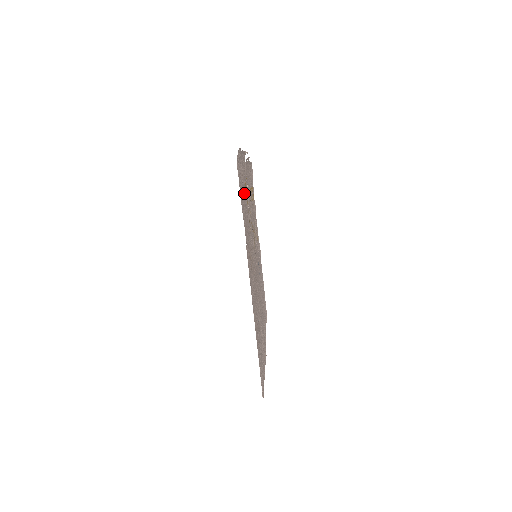
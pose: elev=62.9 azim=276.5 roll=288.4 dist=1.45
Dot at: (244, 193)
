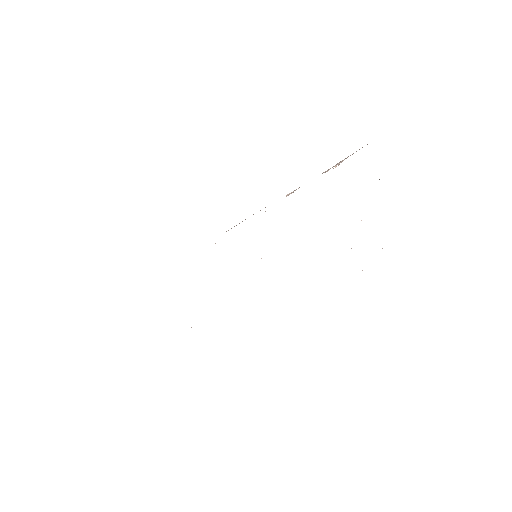
Dot at: occluded
